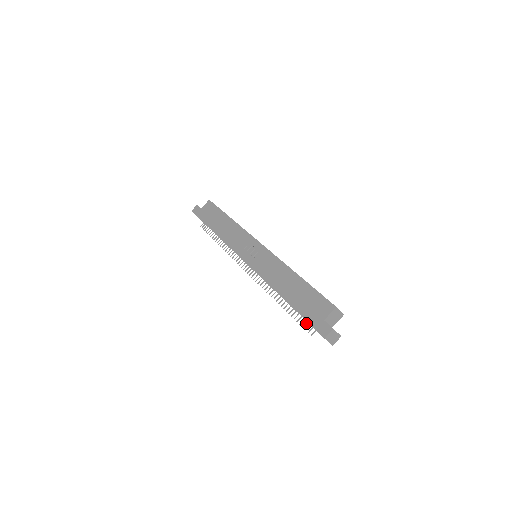
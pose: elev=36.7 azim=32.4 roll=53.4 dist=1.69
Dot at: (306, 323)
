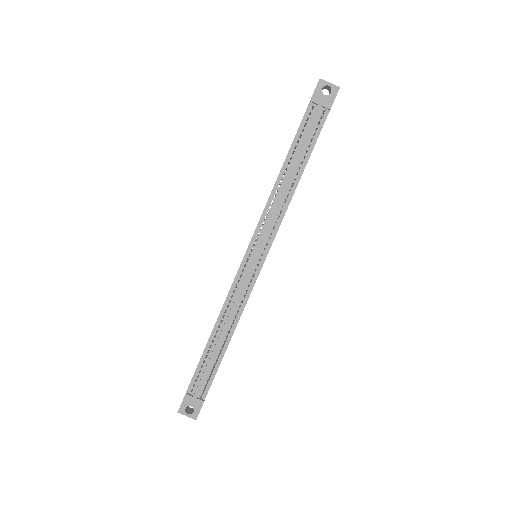
Dot at: (316, 129)
